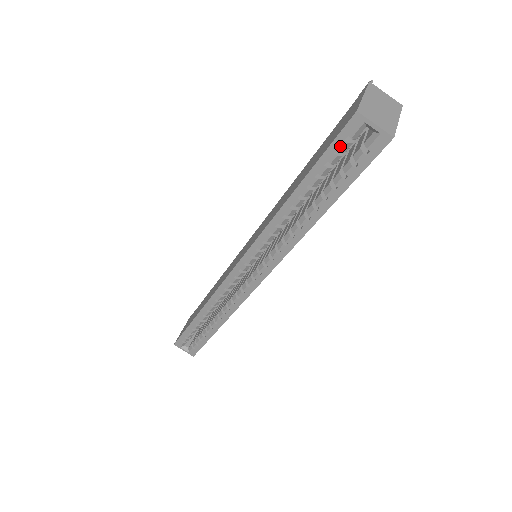
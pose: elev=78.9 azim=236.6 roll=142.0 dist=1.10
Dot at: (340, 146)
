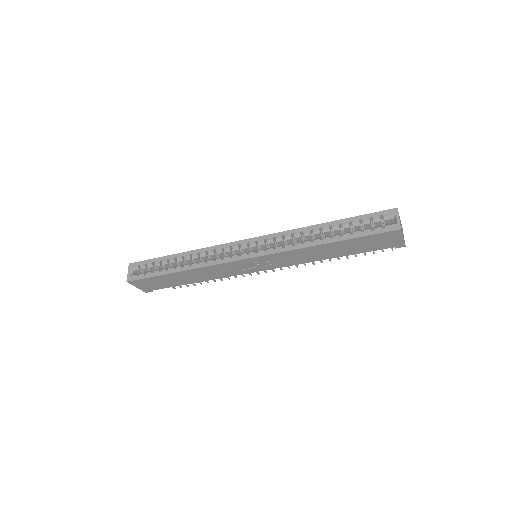
Dot at: (375, 216)
